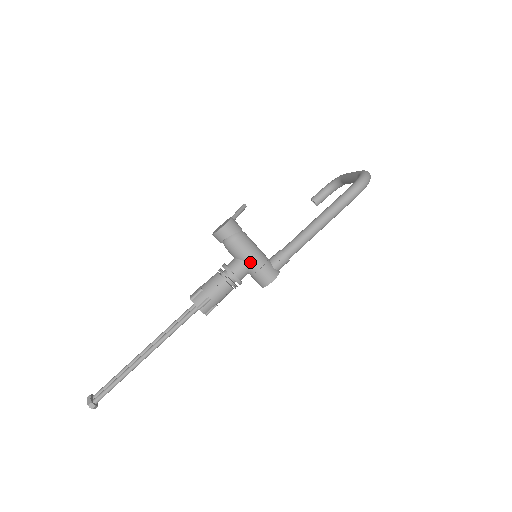
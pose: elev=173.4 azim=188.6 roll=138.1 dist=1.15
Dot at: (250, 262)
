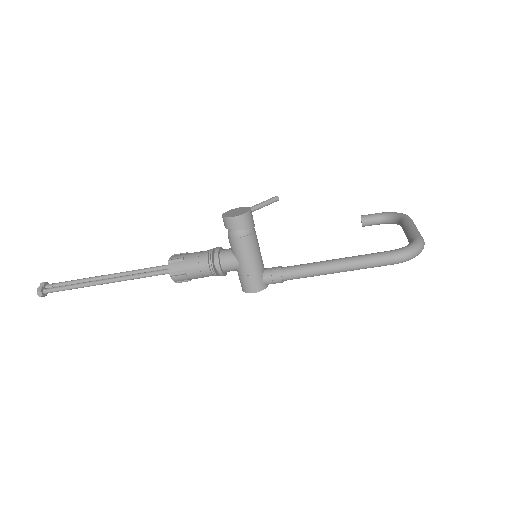
Dot at: (242, 264)
